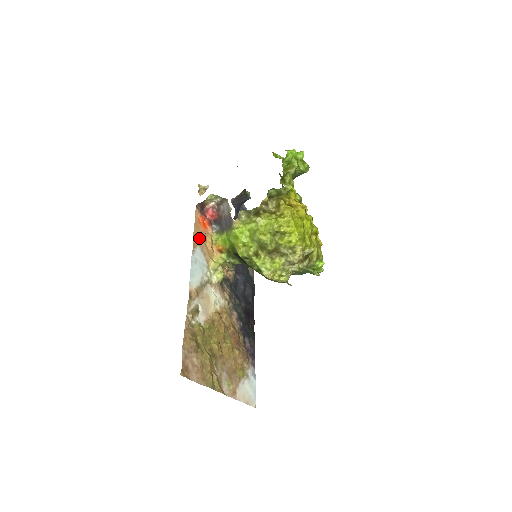
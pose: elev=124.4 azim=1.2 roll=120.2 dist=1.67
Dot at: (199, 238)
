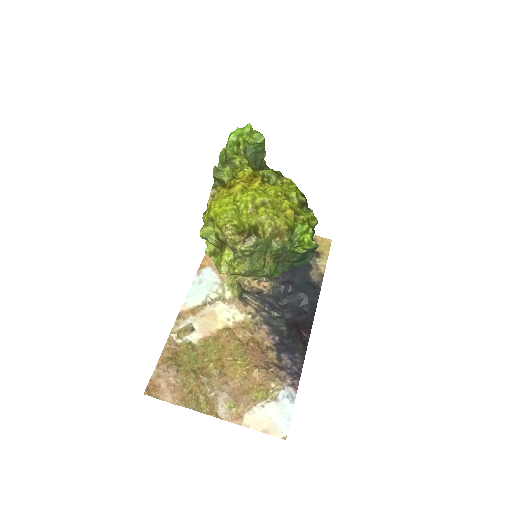
Dot at: occluded
